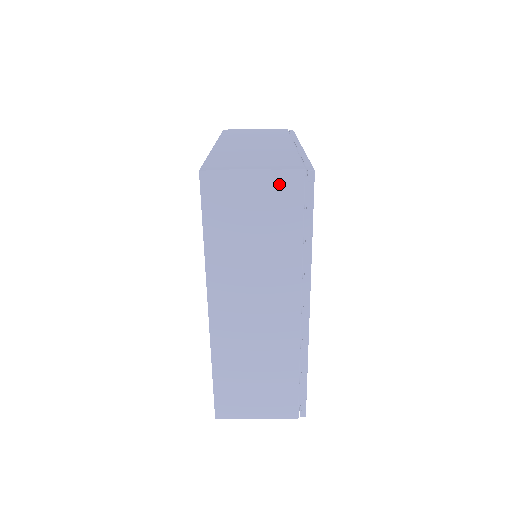
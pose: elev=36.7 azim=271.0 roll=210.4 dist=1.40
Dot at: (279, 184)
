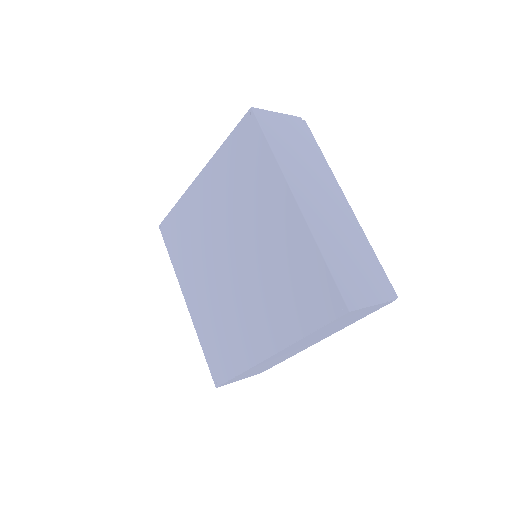
Dot at: (378, 307)
